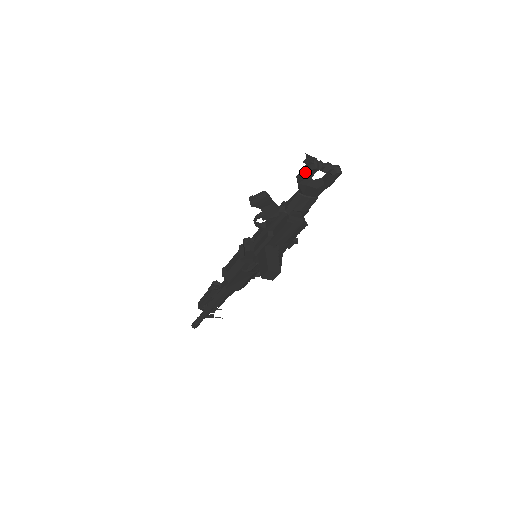
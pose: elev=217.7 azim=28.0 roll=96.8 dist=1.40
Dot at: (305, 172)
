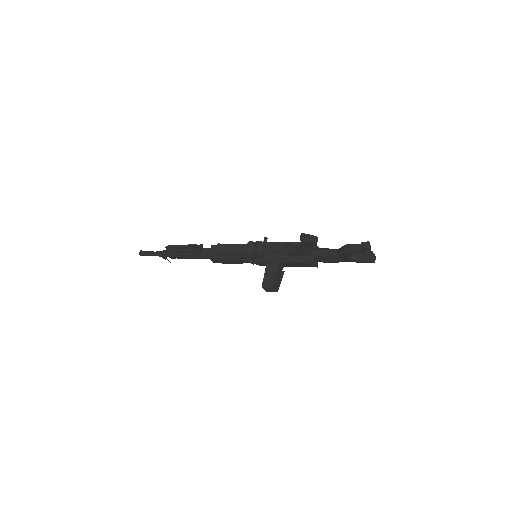
Dot at: (357, 249)
